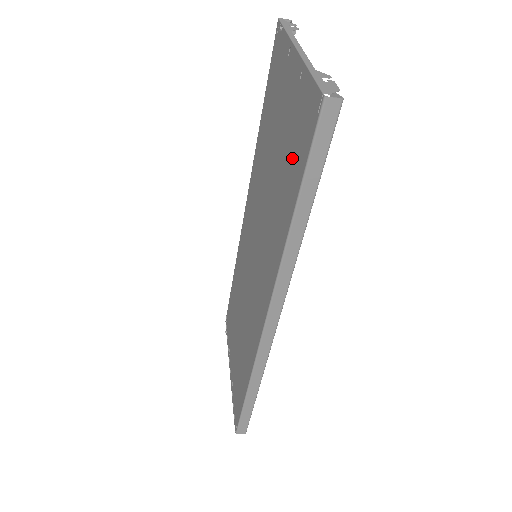
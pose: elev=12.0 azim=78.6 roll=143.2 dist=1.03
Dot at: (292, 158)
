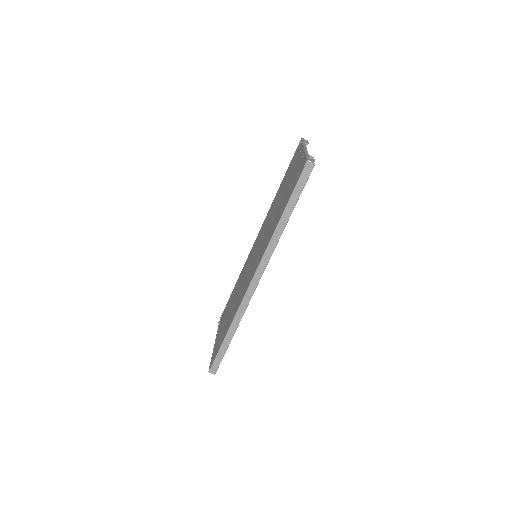
Dot at: (289, 192)
